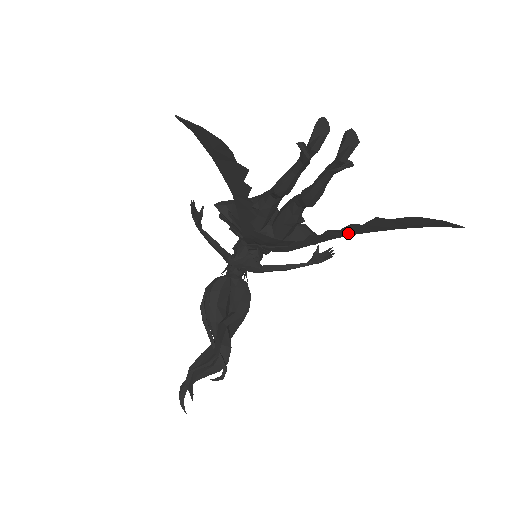
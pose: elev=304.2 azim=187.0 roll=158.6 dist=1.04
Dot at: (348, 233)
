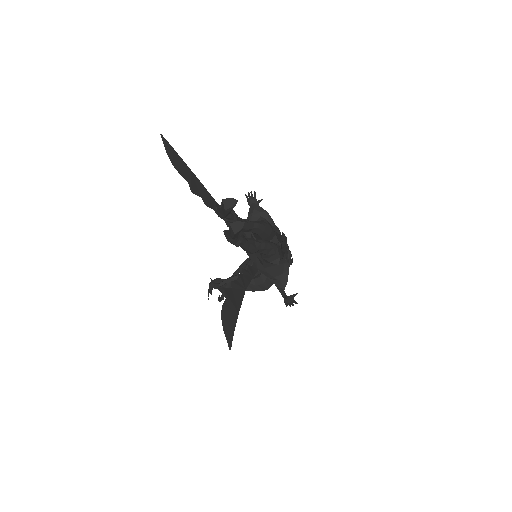
Dot at: (242, 288)
